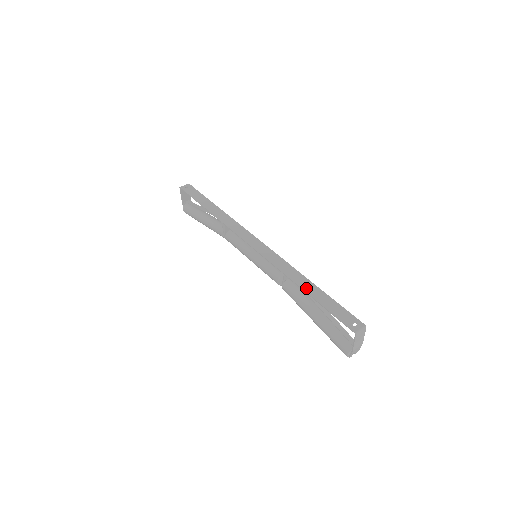
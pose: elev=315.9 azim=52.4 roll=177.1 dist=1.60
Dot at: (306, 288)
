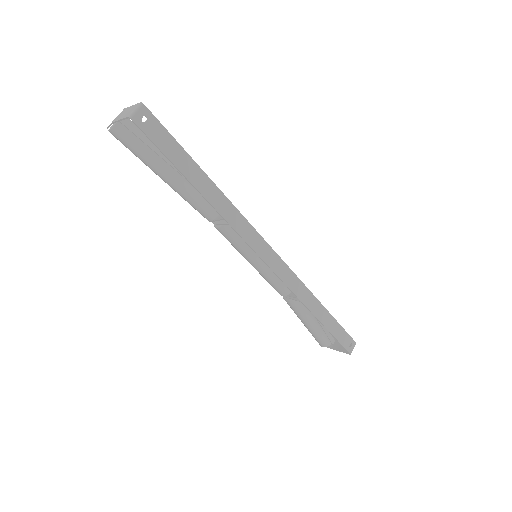
Dot at: (320, 316)
